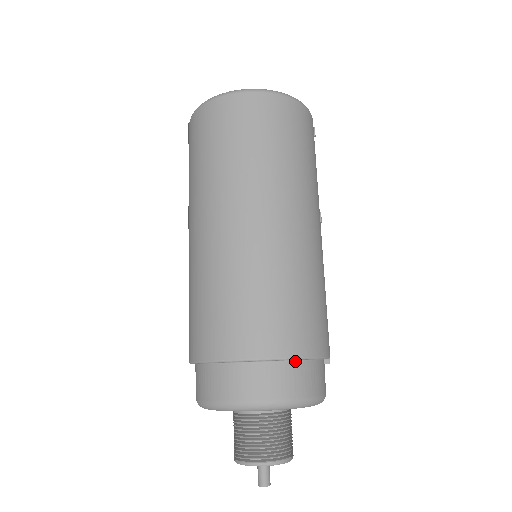
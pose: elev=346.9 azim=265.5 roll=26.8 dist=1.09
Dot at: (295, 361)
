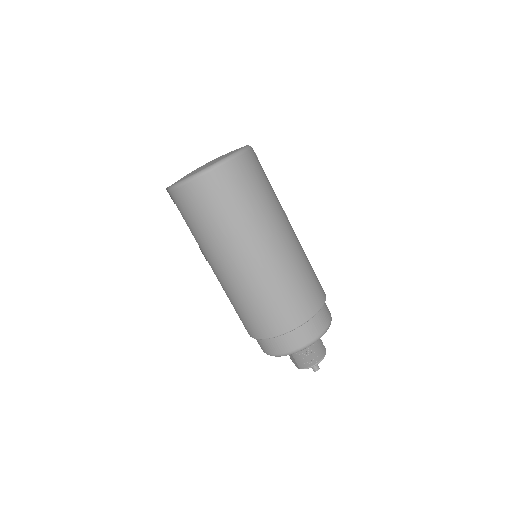
Dot at: (317, 312)
